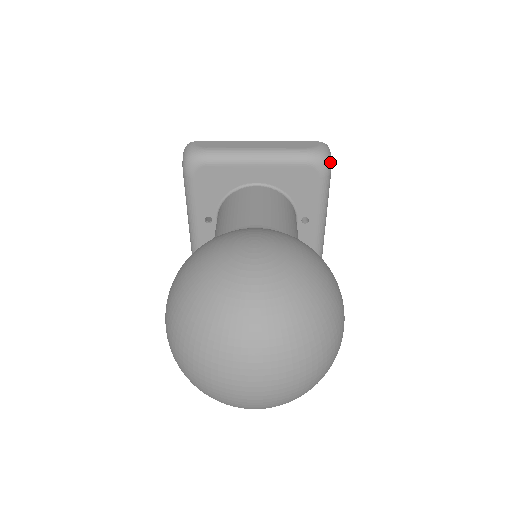
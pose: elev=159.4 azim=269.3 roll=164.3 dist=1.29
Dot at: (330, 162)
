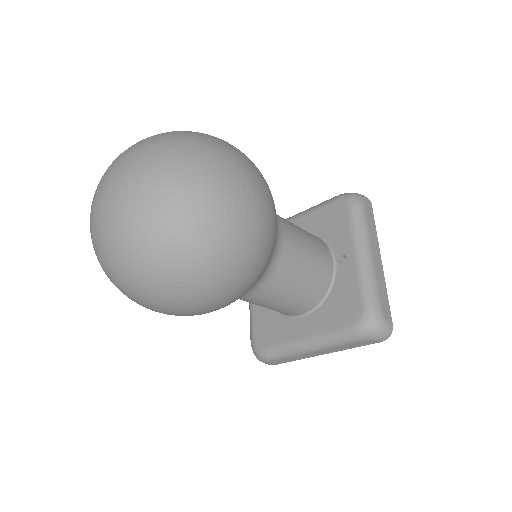
Dot at: (360, 198)
